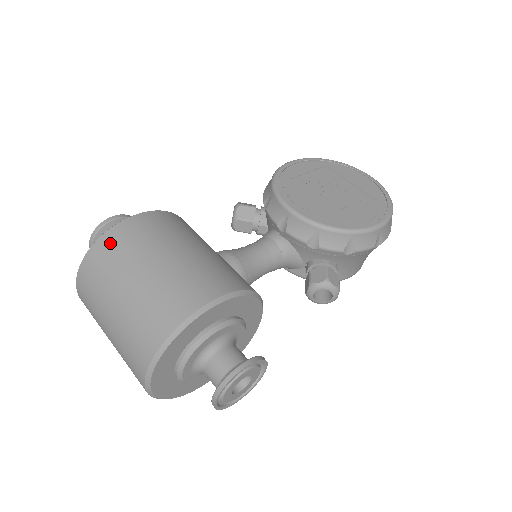
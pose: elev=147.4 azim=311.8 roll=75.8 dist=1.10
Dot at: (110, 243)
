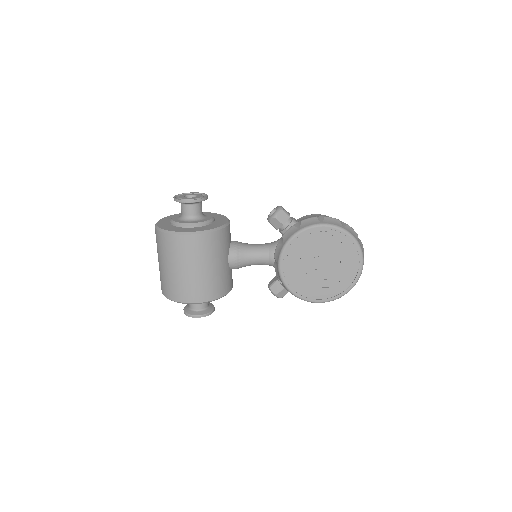
Dot at: (168, 241)
